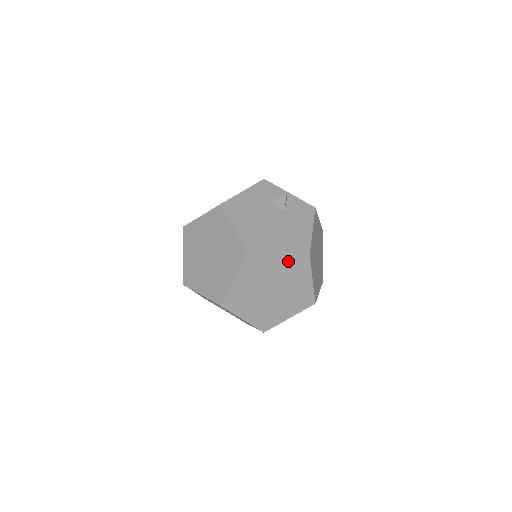
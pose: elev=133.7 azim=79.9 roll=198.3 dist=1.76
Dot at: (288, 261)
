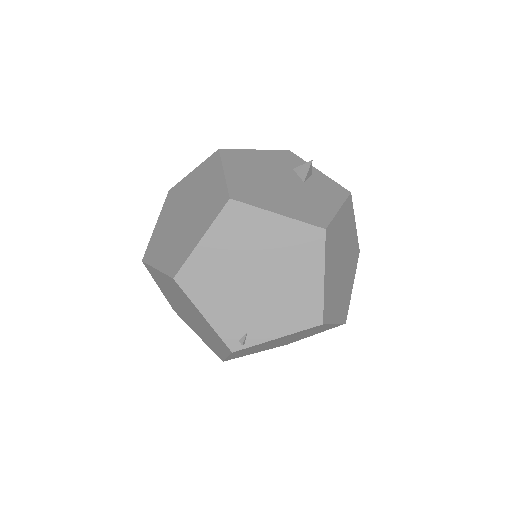
Dot at: (290, 230)
